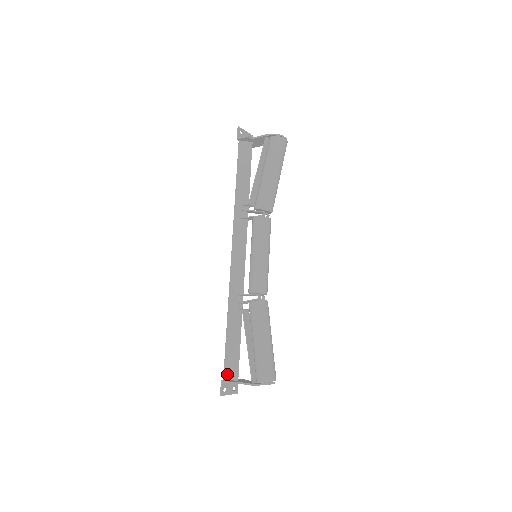
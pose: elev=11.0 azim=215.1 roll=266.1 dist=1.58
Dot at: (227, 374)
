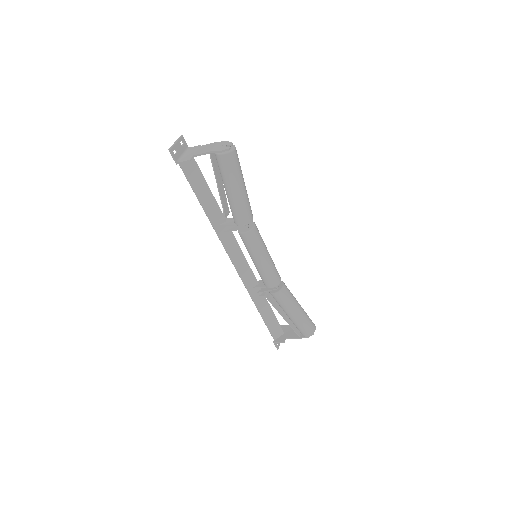
Dot at: (275, 336)
